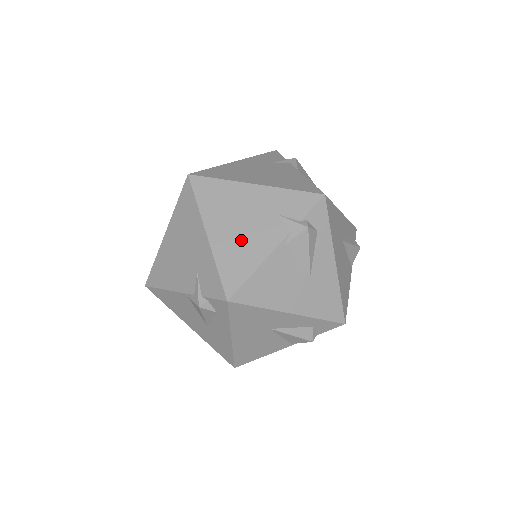
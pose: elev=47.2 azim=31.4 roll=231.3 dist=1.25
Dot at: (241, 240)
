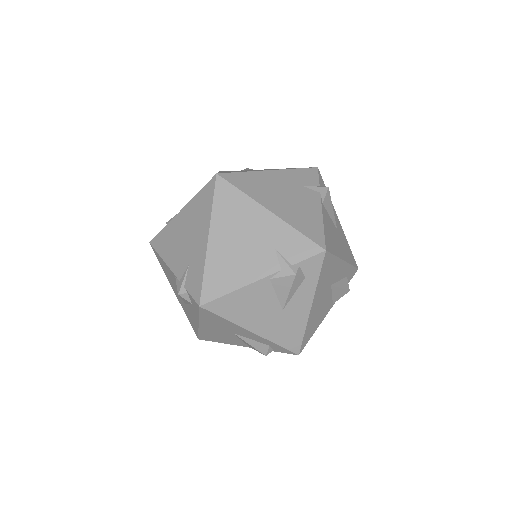
Dot at: (234, 258)
